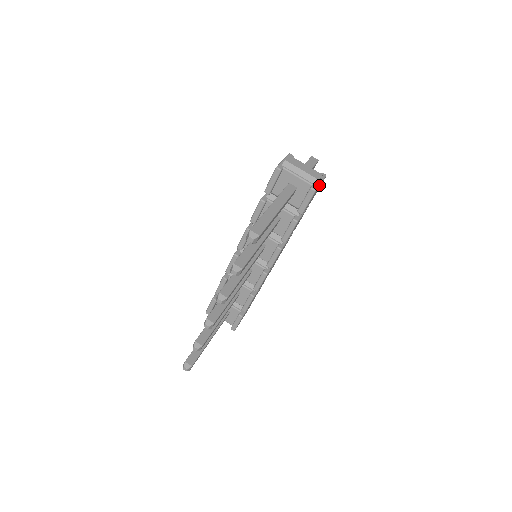
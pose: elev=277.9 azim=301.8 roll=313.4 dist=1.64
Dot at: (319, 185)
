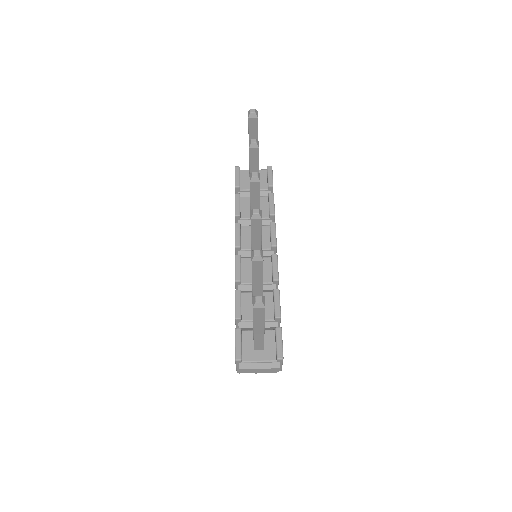
Dot at: occluded
